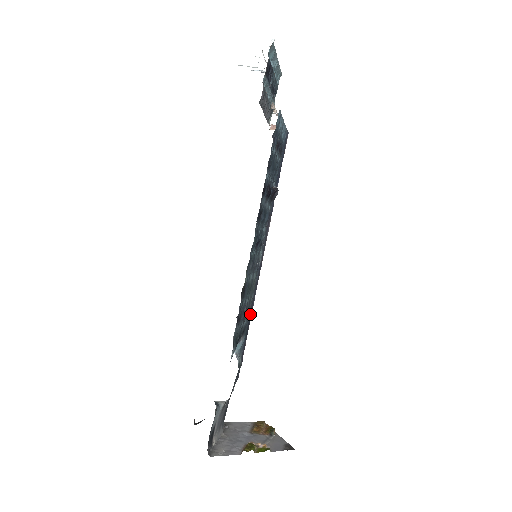
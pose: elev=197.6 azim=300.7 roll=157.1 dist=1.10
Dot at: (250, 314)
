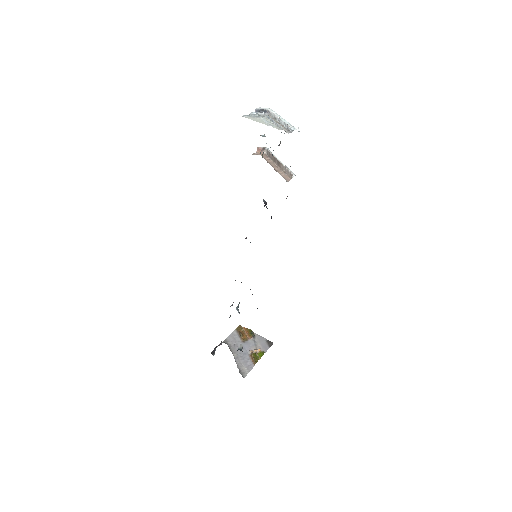
Dot at: occluded
